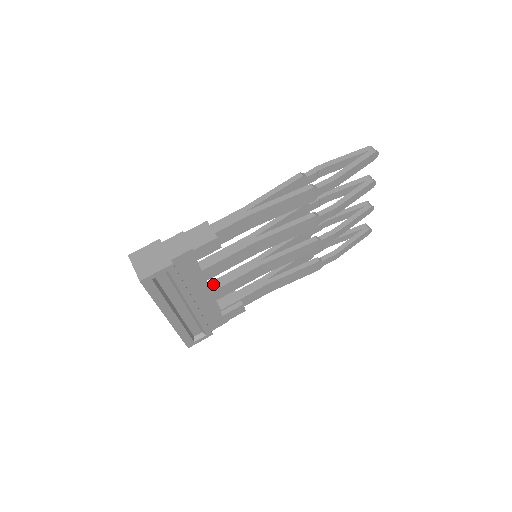
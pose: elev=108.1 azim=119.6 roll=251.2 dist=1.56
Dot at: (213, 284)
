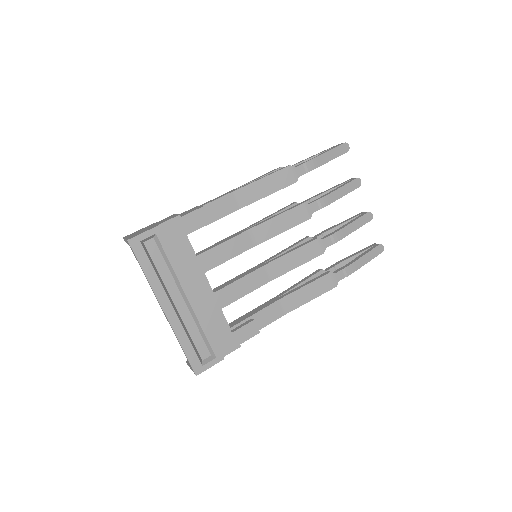
Dot at: (215, 289)
